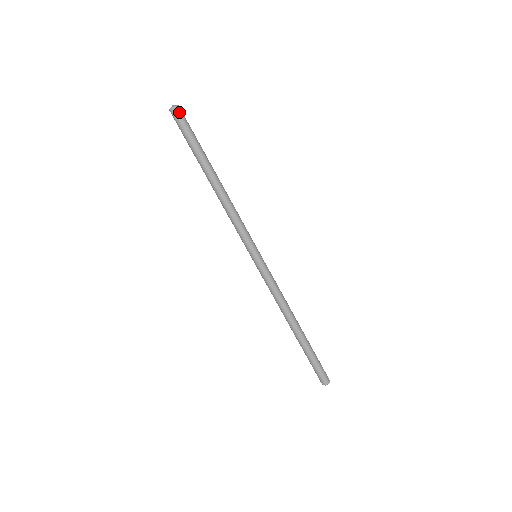
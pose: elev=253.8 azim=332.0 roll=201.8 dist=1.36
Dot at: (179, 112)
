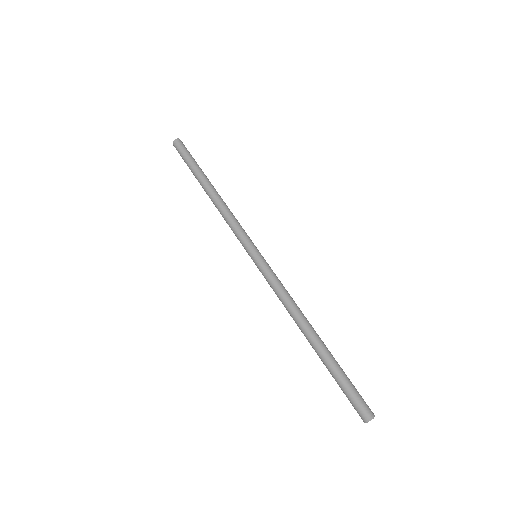
Dot at: (183, 144)
